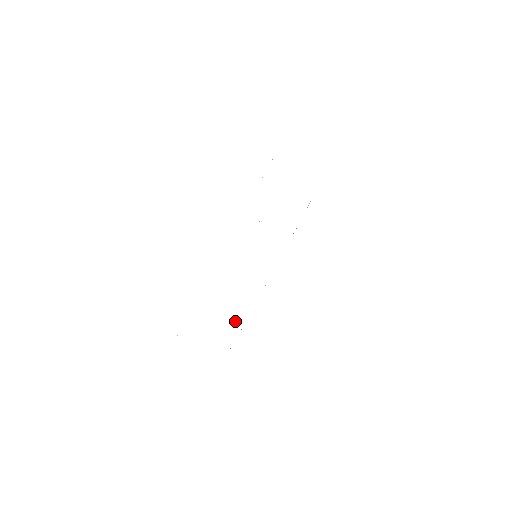
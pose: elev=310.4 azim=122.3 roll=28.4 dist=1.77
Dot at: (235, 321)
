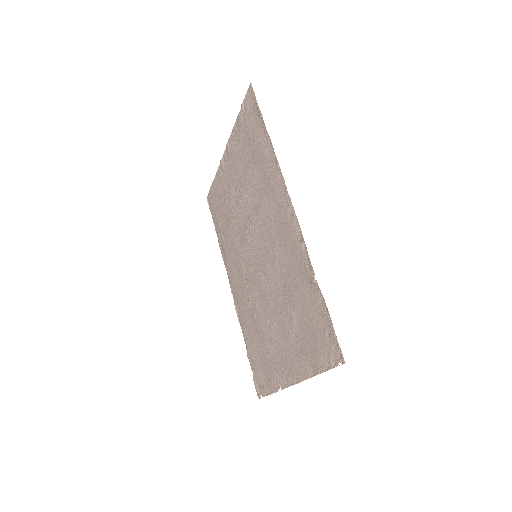
Dot at: (264, 353)
